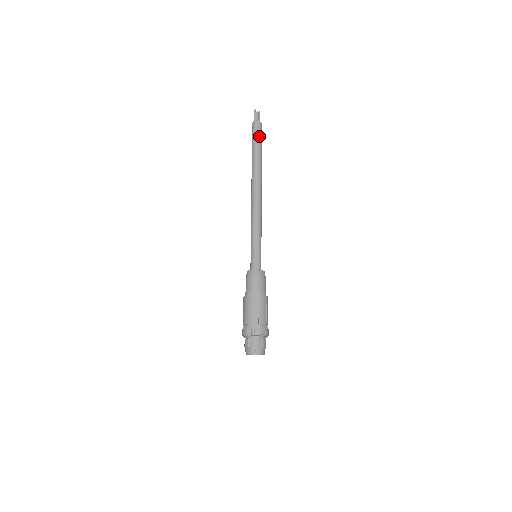
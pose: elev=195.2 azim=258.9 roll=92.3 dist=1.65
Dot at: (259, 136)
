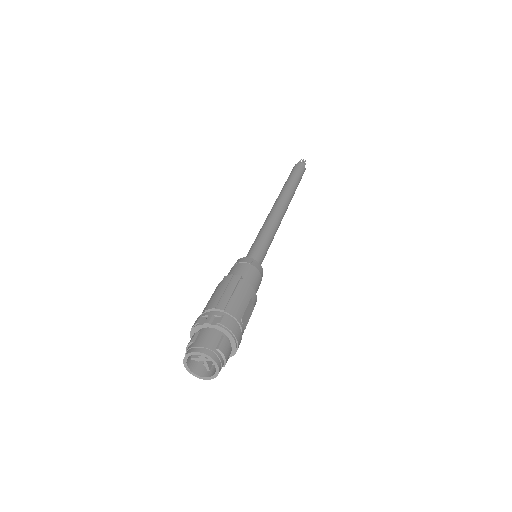
Dot at: (298, 171)
